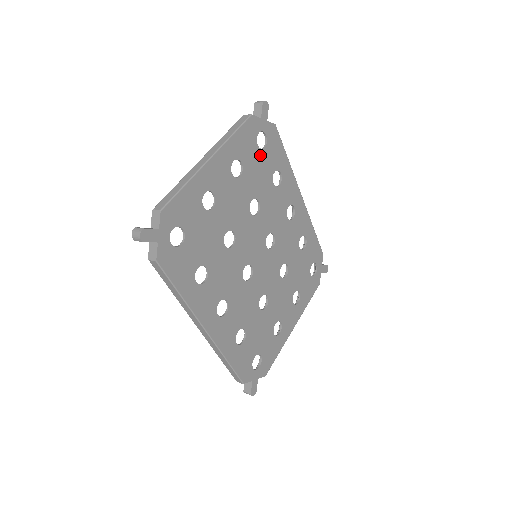
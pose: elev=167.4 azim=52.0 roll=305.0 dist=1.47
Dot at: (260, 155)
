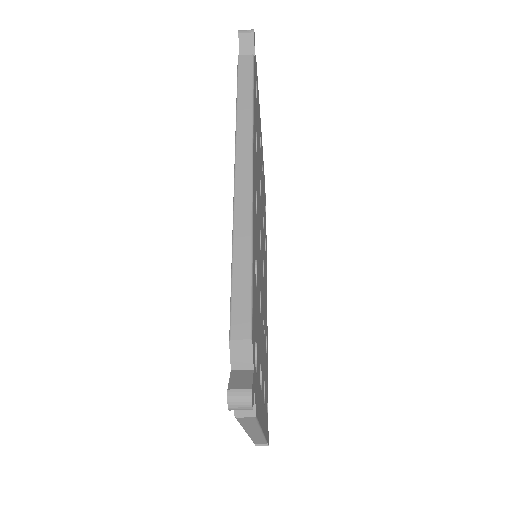
Dot at: occluded
